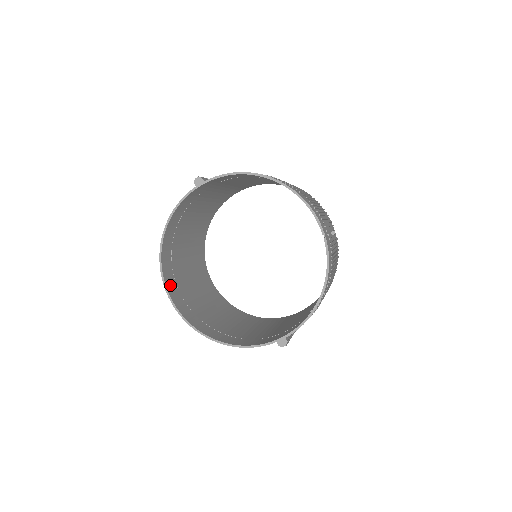
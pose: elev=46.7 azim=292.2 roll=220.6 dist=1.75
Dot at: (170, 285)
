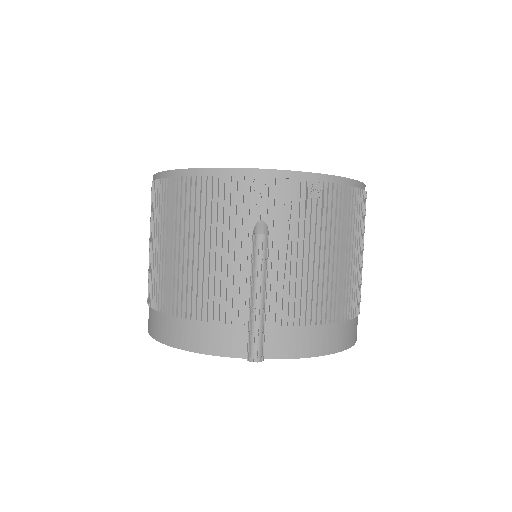
Dot at: occluded
